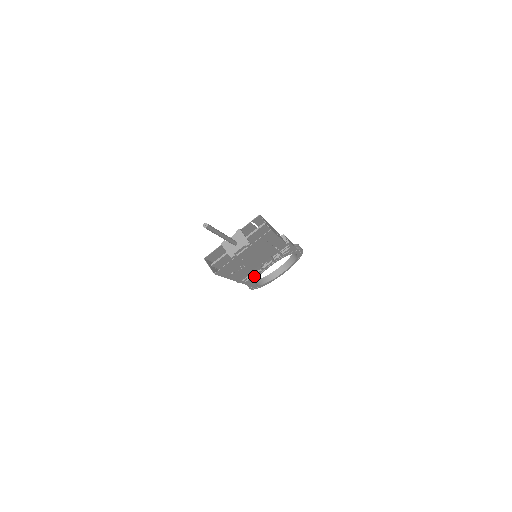
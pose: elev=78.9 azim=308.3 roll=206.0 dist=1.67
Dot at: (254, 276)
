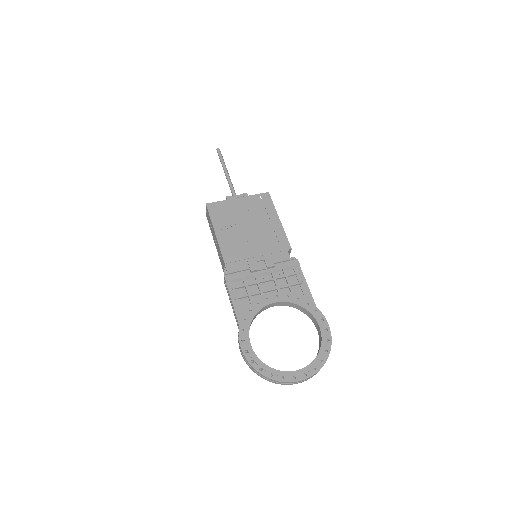
Dot at: (250, 307)
